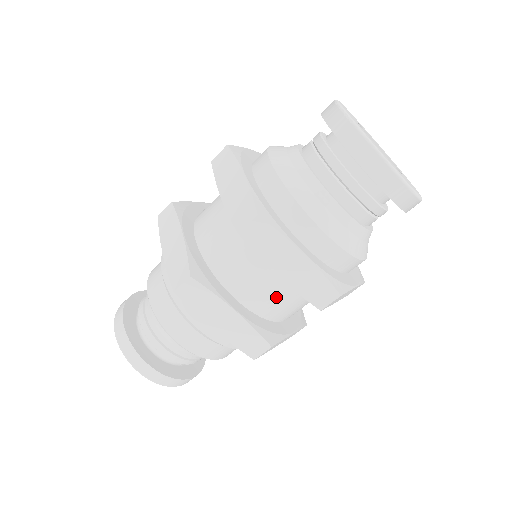
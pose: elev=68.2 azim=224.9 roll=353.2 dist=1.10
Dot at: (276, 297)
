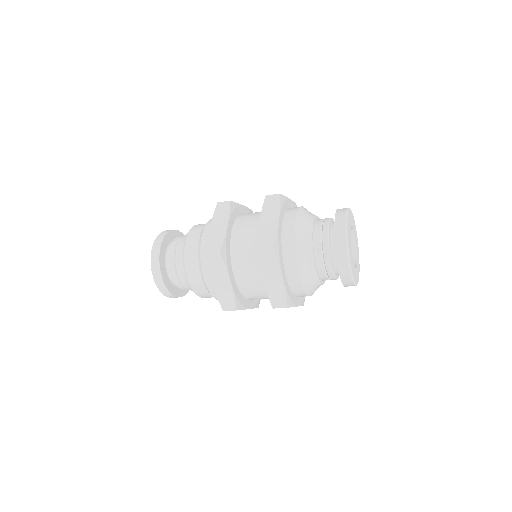
Dot at: (247, 242)
